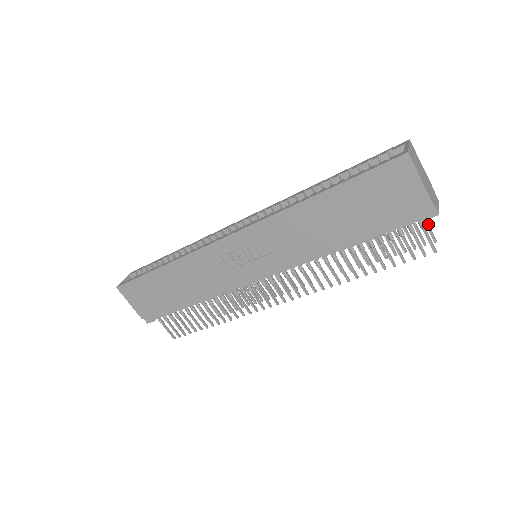
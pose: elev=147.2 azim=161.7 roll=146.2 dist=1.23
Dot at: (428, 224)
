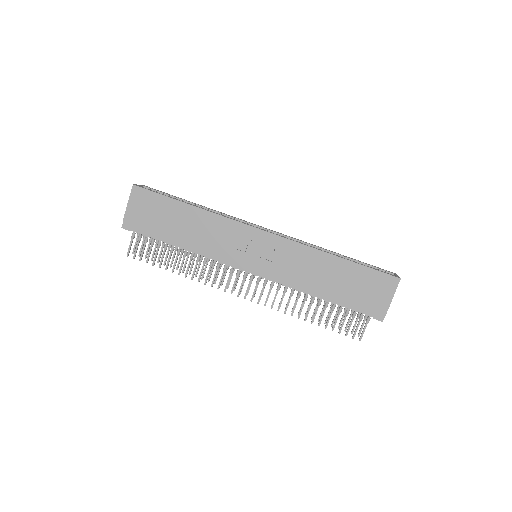
Dot at: (364, 323)
